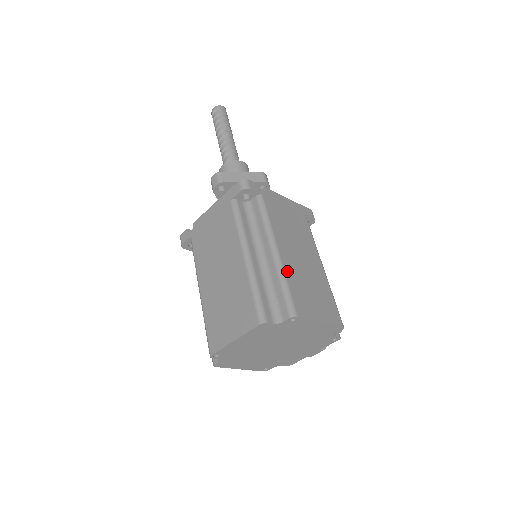
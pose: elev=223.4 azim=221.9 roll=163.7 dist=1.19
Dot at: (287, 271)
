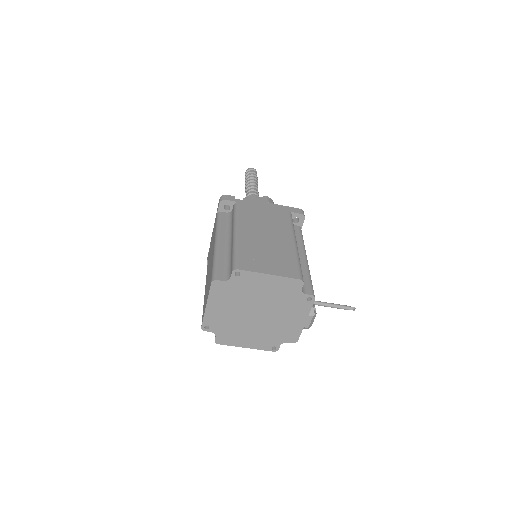
Dot at: (241, 244)
